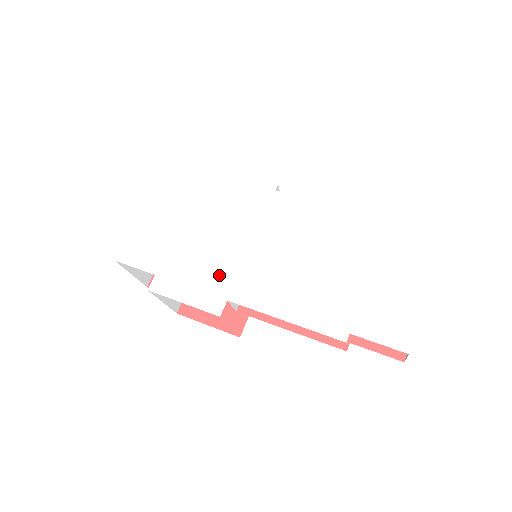
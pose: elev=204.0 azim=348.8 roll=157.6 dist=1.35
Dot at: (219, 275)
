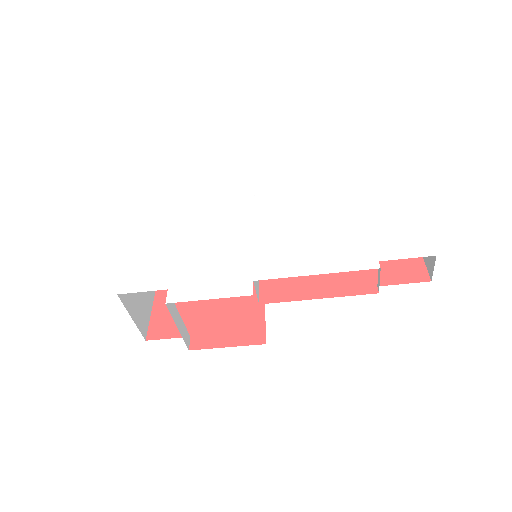
Dot at: (234, 266)
